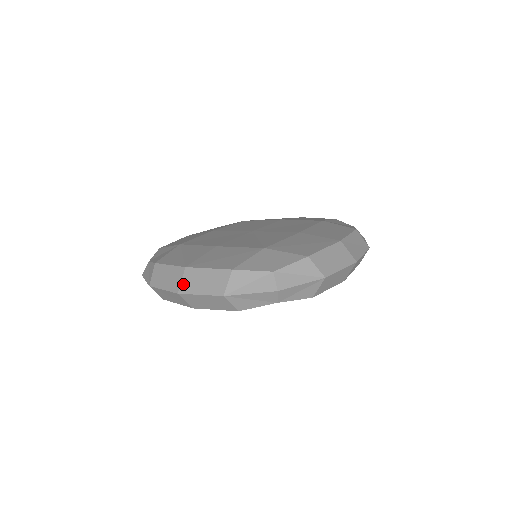
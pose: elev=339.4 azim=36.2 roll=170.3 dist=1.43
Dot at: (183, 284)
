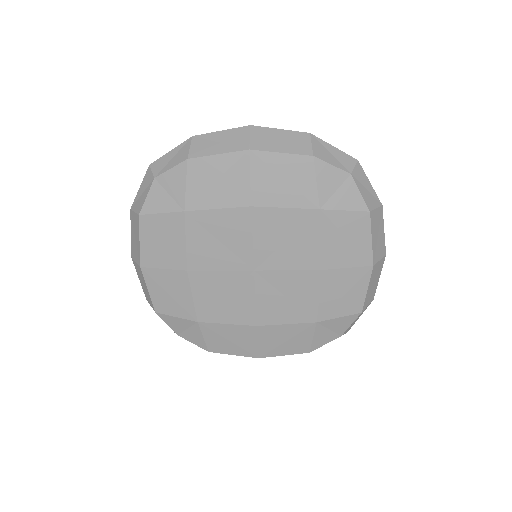
Dot at: occluded
